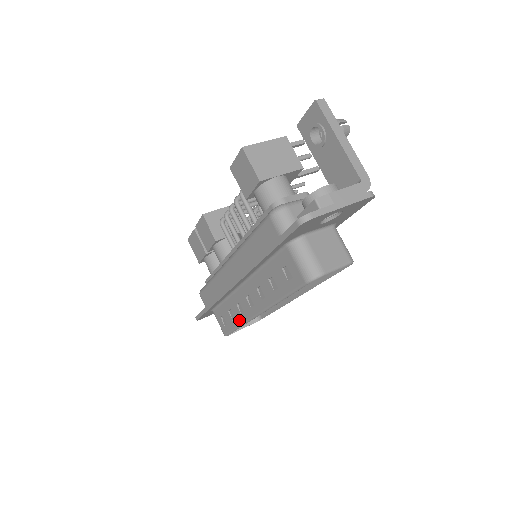
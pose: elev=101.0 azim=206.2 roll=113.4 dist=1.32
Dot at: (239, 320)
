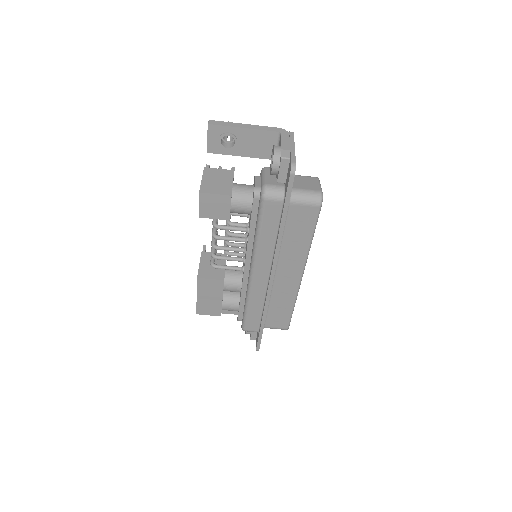
Dot at: (291, 300)
